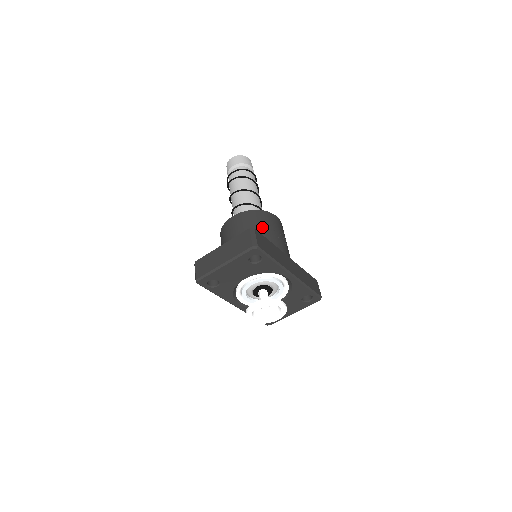
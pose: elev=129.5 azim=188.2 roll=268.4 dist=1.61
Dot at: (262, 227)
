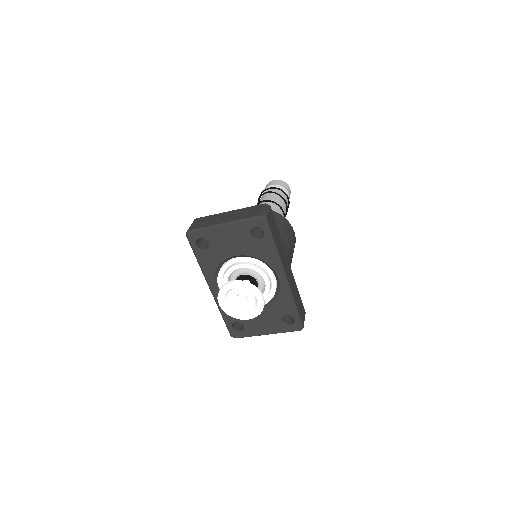
Dot at: occluded
